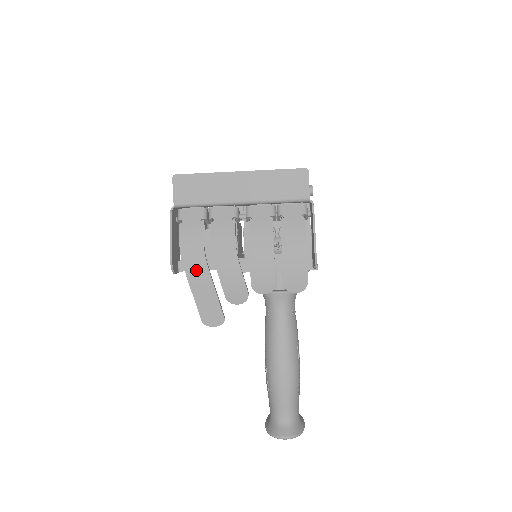
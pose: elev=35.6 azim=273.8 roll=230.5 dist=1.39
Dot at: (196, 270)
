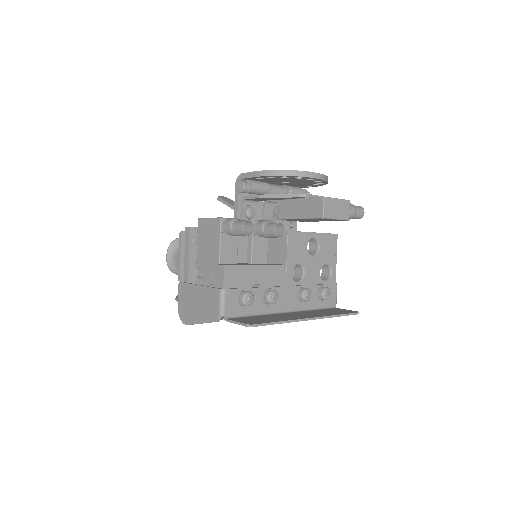
Dot at: occluded
